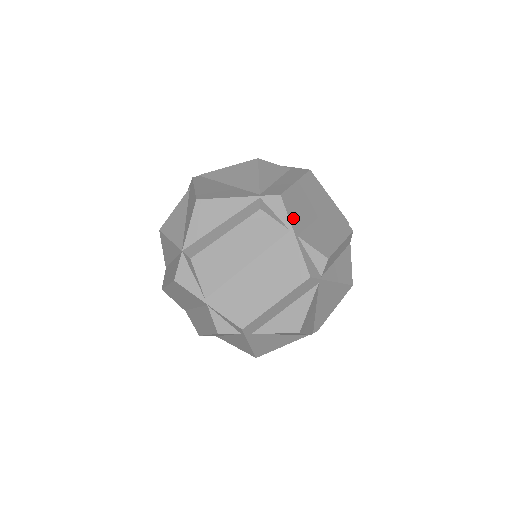
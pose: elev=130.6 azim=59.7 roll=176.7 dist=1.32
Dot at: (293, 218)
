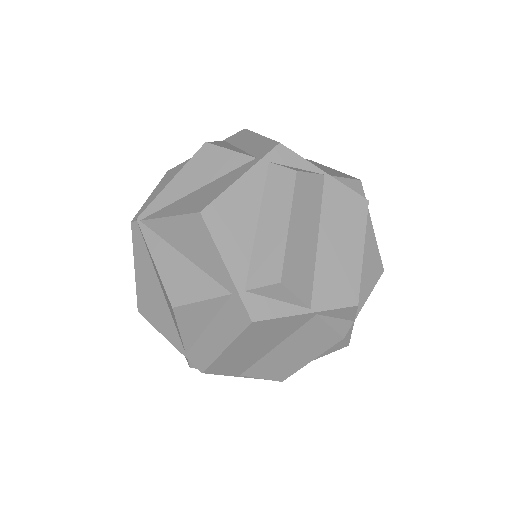
Dot at: (229, 371)
